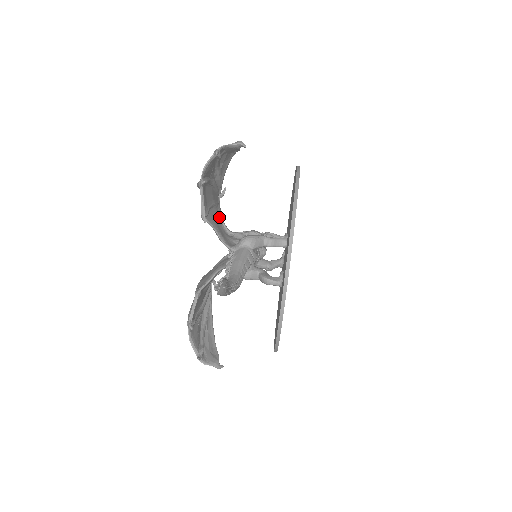
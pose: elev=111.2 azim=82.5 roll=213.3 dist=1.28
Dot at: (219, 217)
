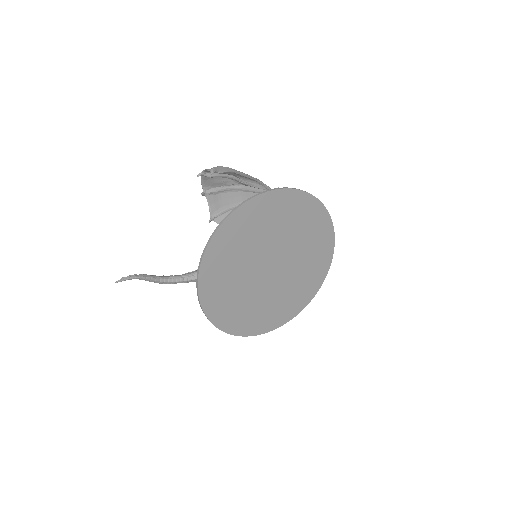
Dot at: occluded
